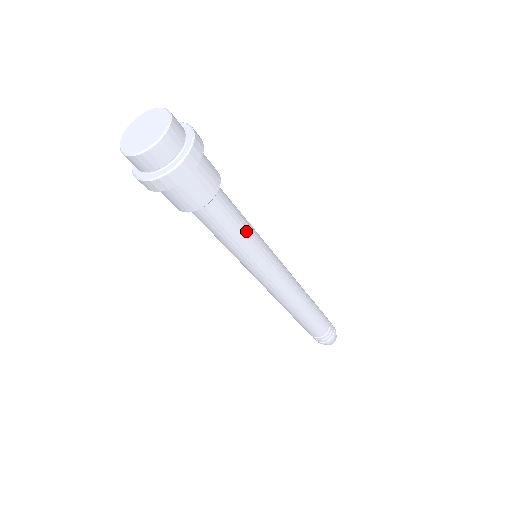
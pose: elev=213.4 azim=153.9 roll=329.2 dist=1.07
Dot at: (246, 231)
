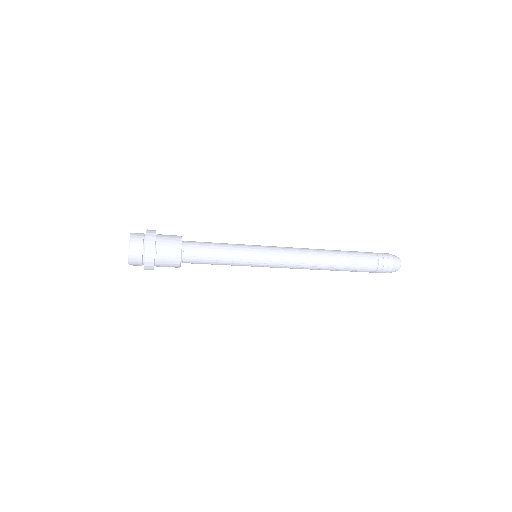
Dot at: (225, 254)
